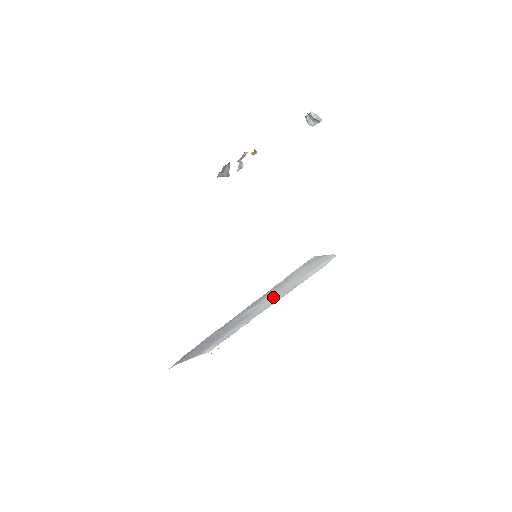
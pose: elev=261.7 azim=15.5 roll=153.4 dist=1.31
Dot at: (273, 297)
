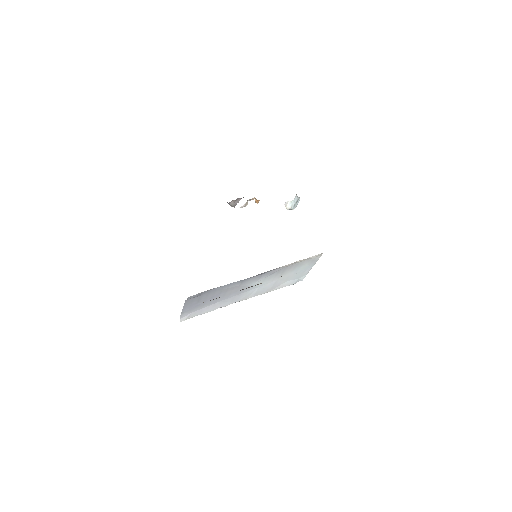
Dot at: (265, 285)
